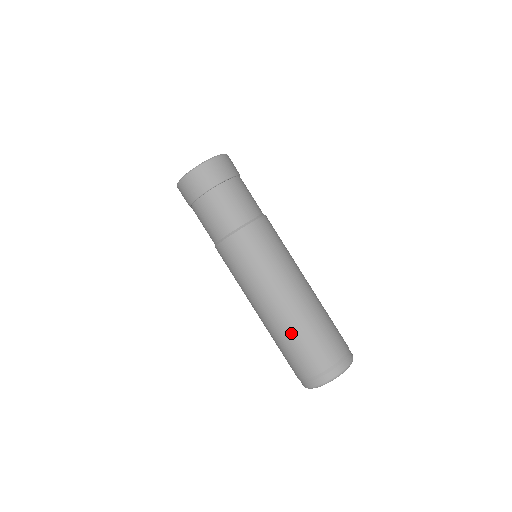
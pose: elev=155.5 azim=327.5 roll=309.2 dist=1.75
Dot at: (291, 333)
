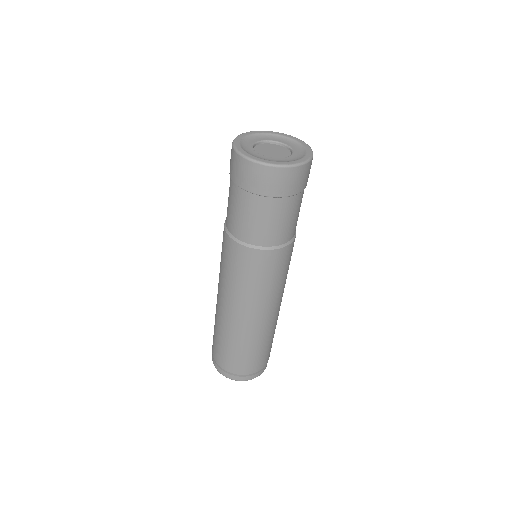
Dot at: (263, 341)
